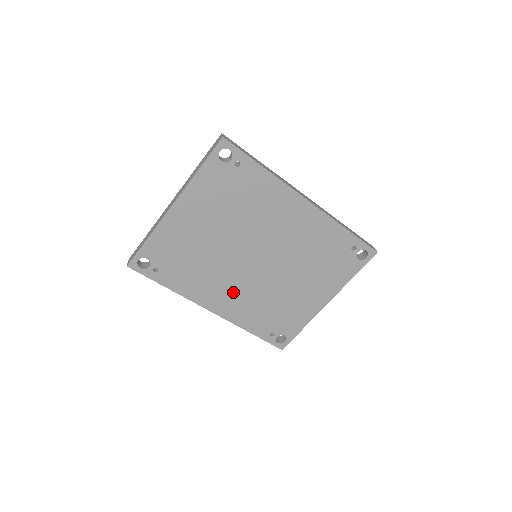
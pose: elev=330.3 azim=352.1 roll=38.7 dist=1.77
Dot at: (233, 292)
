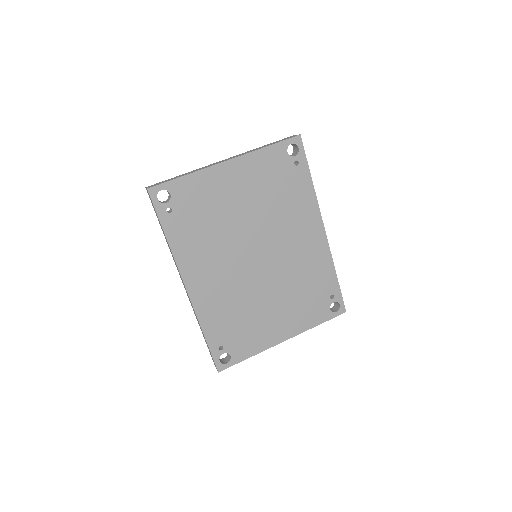
Dot at: (218, 278)
